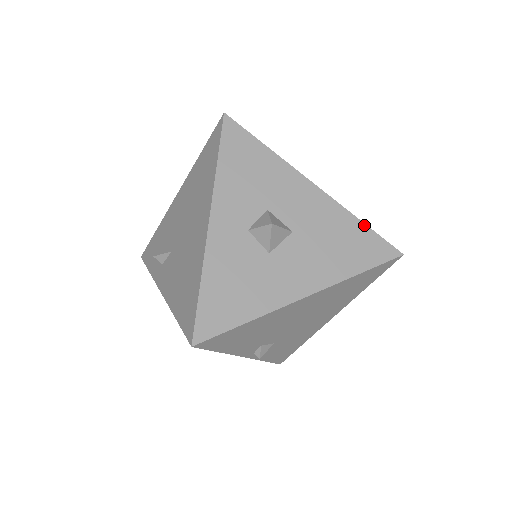
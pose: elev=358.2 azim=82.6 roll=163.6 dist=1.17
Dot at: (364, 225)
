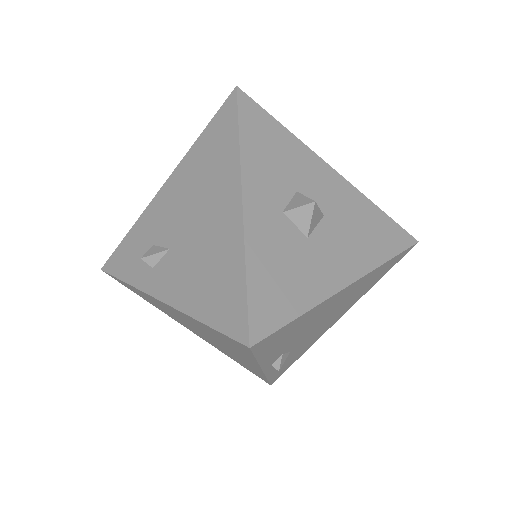
Dot at: (382, 212)
